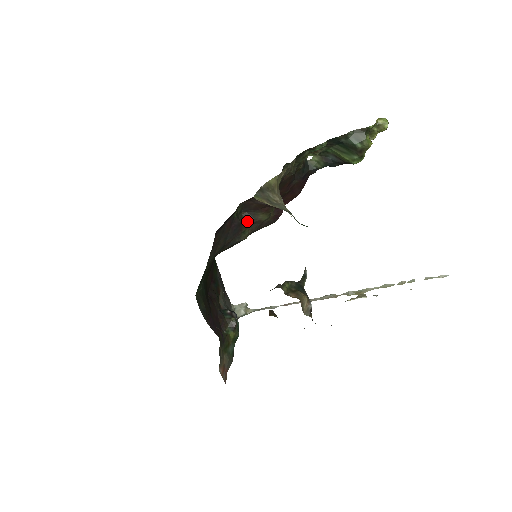
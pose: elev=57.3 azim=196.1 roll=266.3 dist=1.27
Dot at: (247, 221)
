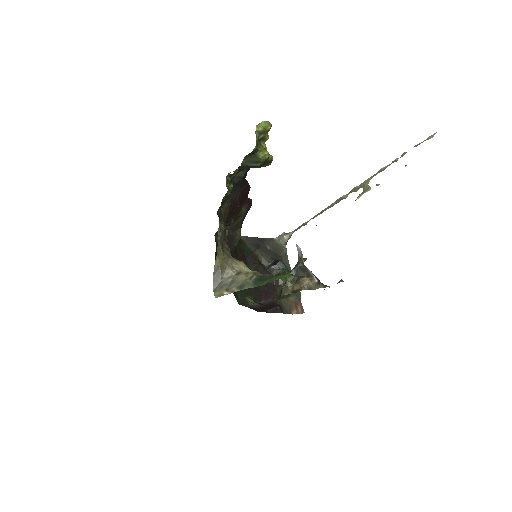
Dot at: (231, 230)
